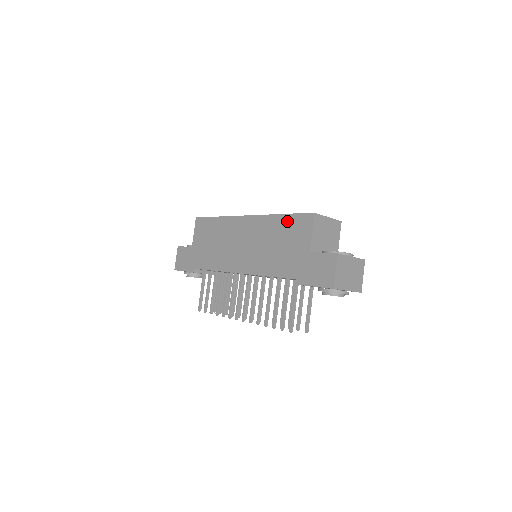
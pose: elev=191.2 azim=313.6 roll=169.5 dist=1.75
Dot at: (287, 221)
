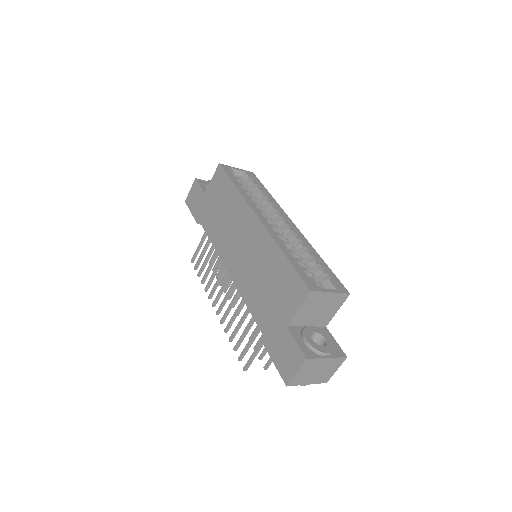
Dot at: (285, 269)
